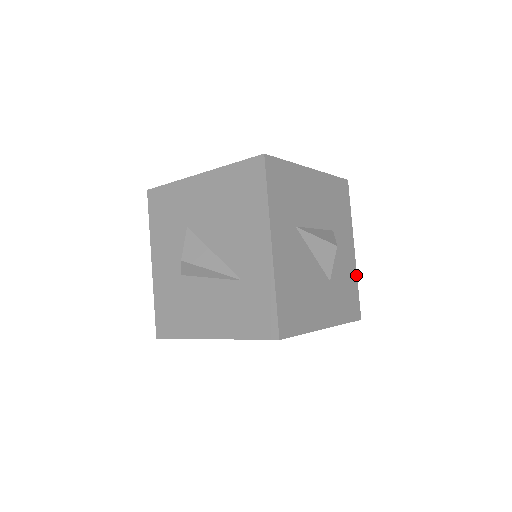
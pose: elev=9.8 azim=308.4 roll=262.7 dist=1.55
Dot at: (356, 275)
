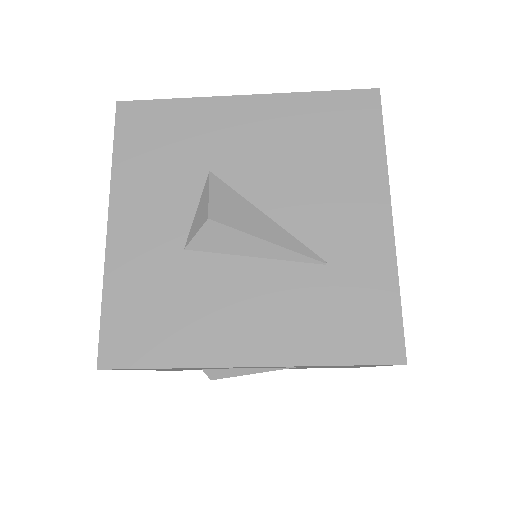
Dot at: occluded
